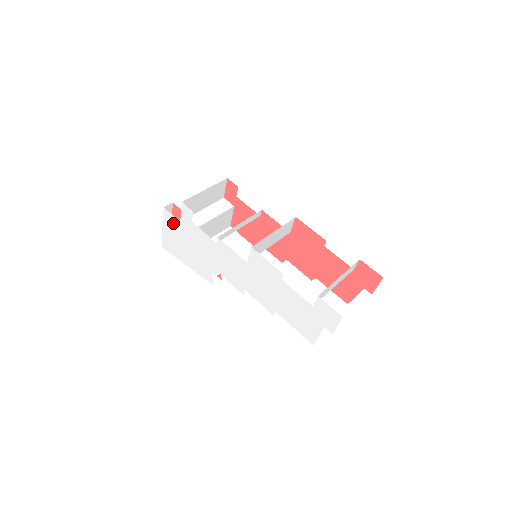
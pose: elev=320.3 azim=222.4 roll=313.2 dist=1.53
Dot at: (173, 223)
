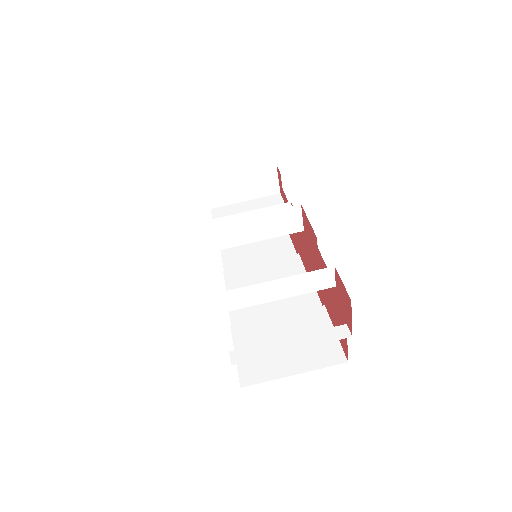
Dot at: occluded
